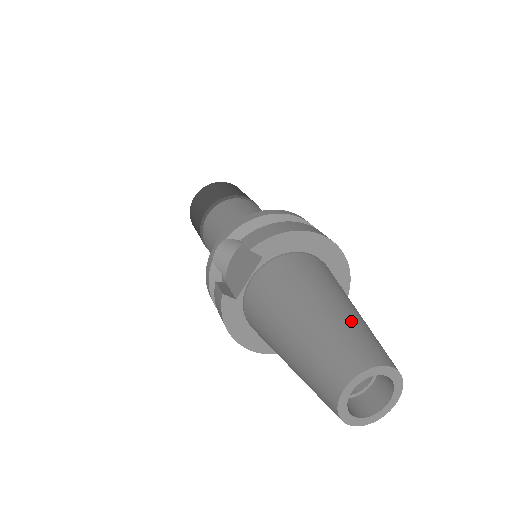
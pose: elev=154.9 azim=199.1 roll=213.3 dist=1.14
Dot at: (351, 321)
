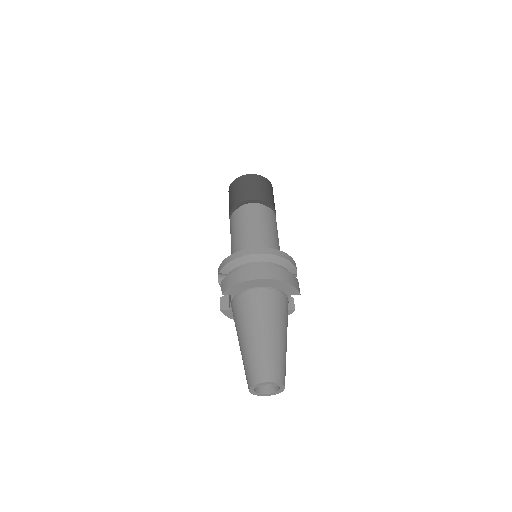
Dot at: (259, 350)
